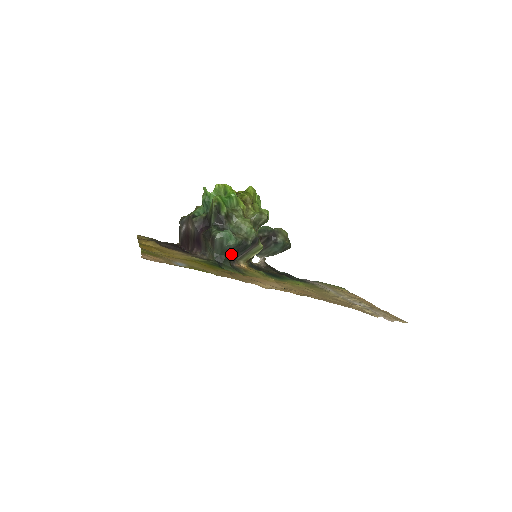
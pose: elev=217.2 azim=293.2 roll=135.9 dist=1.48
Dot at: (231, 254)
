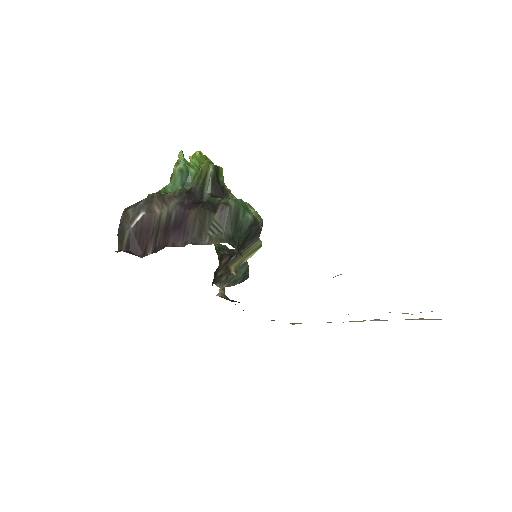
Dot at: (243, 238)
